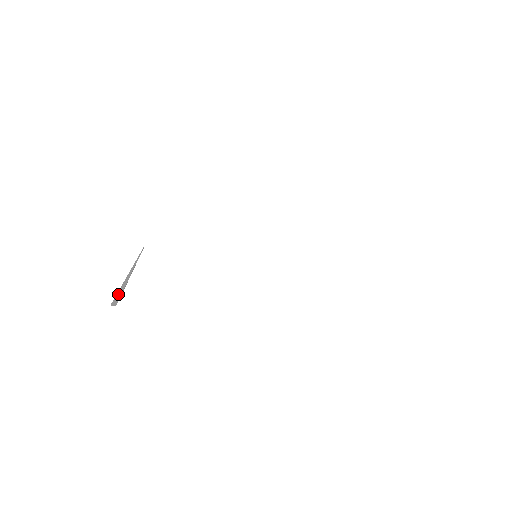
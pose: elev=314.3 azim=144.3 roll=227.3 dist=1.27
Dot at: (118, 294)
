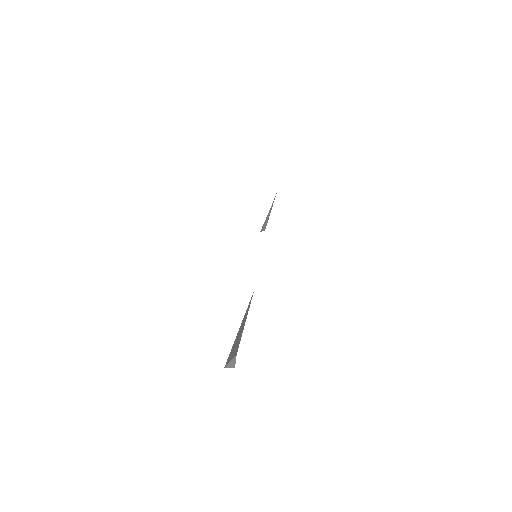
Dot at: (228, 366)
